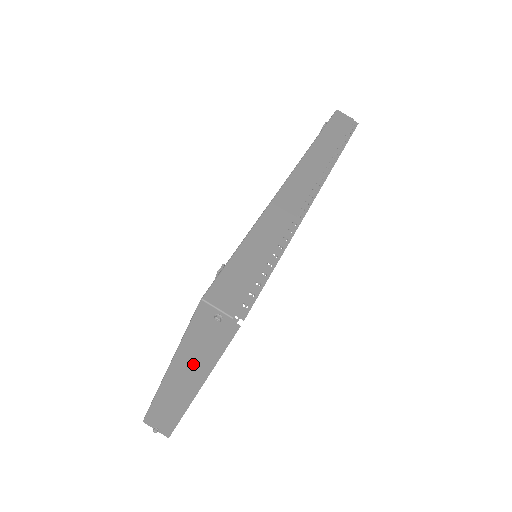
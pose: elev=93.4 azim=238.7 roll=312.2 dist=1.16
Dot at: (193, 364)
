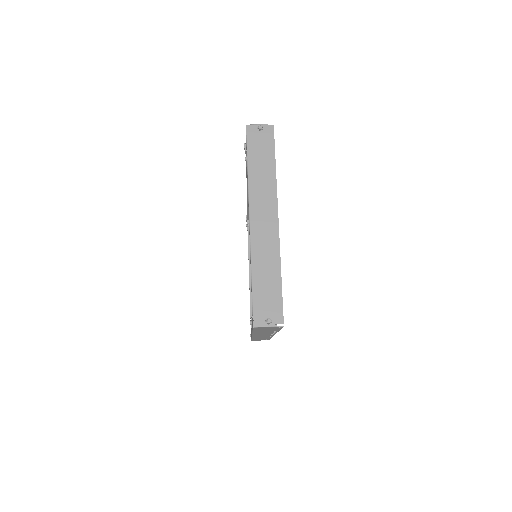
Dot at: (263, 186)
